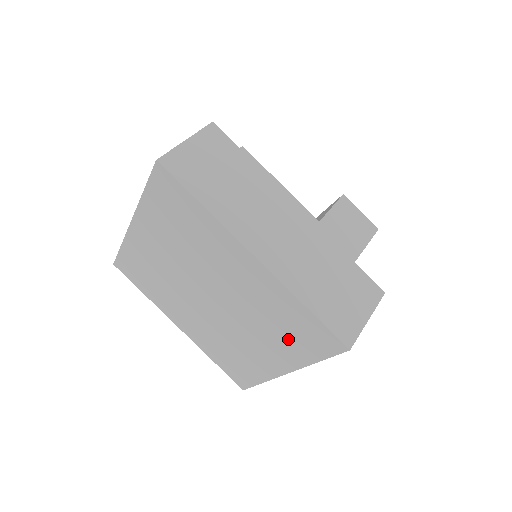
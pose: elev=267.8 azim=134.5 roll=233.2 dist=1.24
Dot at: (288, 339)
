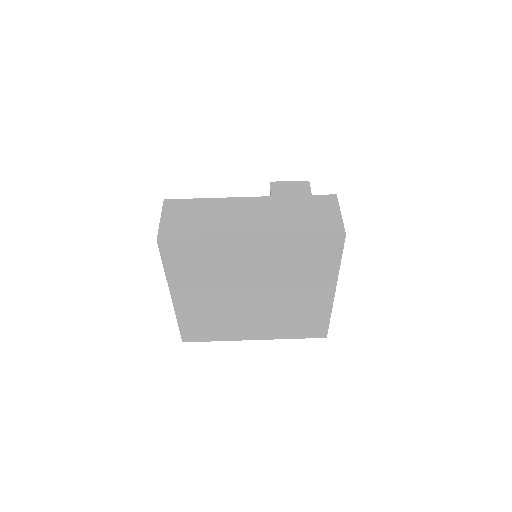
Dot at: (314, 268)
